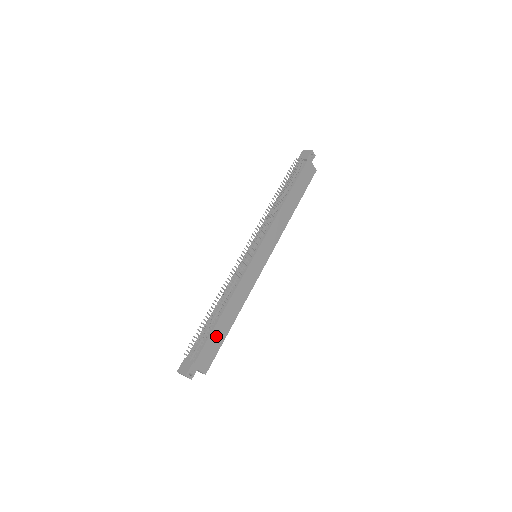
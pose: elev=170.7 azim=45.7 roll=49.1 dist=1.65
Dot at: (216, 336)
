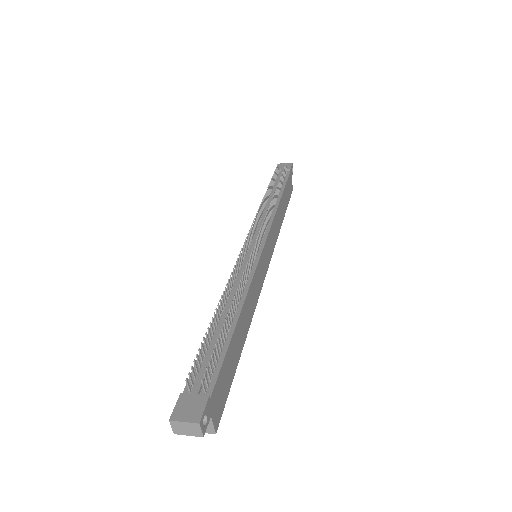
Dot at: (231, 357)
